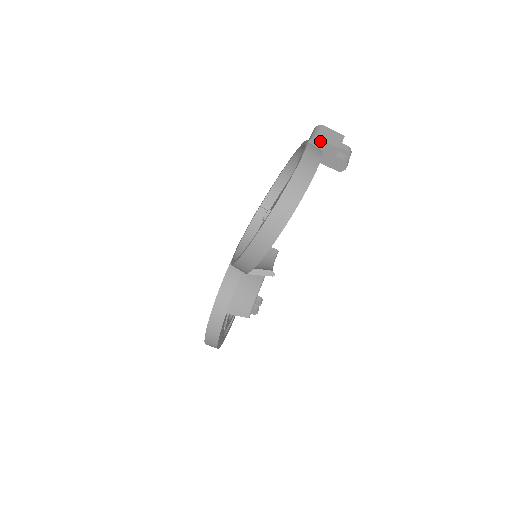
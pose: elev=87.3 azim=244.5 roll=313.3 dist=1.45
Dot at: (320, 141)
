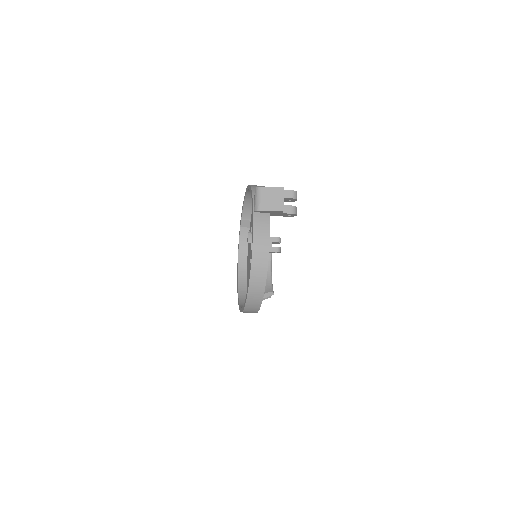
Dot at: (263, 211)
